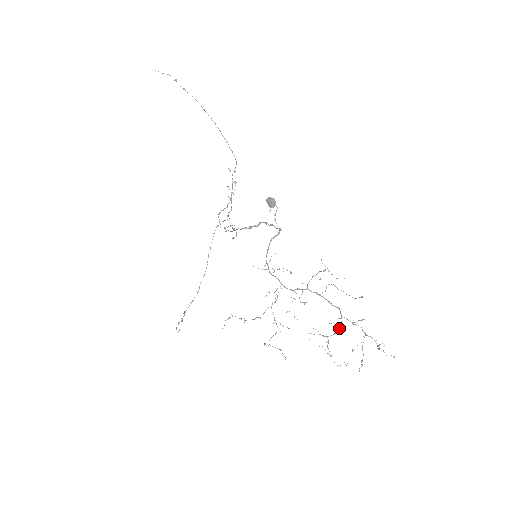
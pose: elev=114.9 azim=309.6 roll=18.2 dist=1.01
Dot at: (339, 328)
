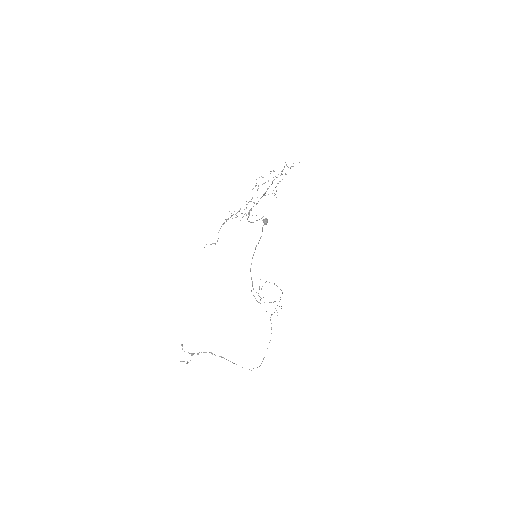
Dot at: occluded
